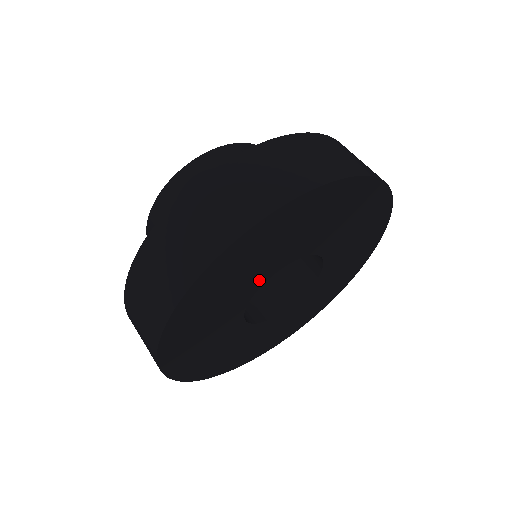
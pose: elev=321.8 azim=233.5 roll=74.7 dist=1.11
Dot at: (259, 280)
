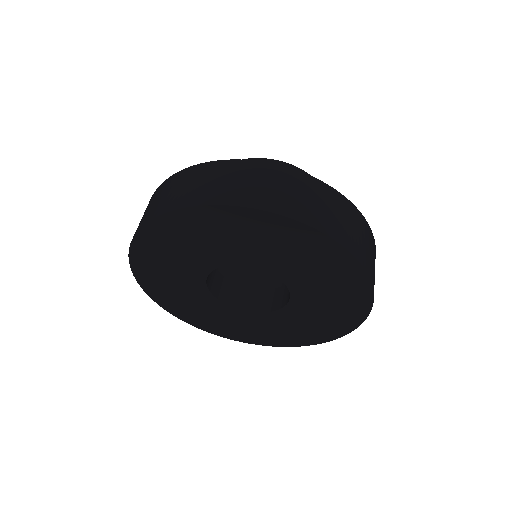
Dot at: (201, 267)
